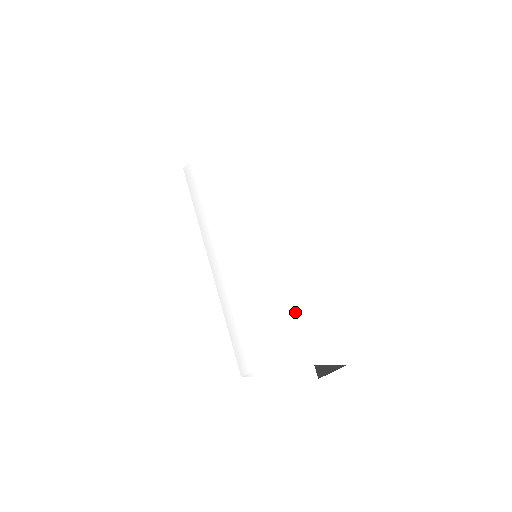
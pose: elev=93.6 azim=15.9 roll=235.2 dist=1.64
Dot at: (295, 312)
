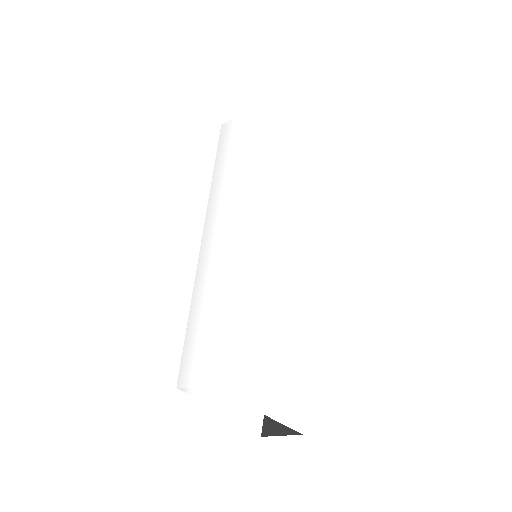
Dot at: (270, 341)
